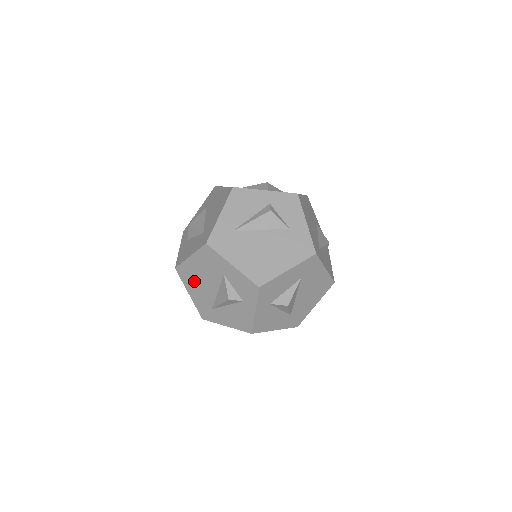
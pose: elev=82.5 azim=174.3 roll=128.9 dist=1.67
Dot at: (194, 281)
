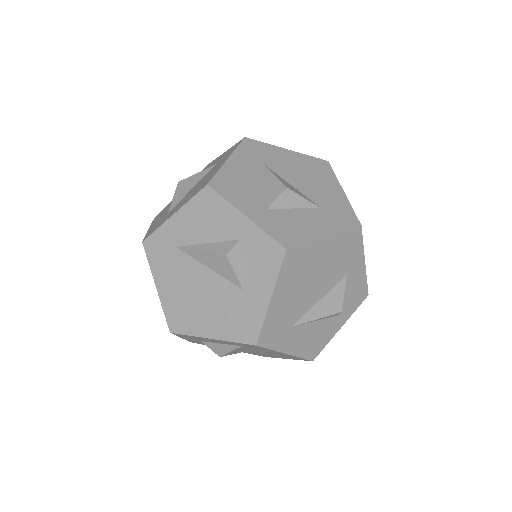
Dot at: occluded
